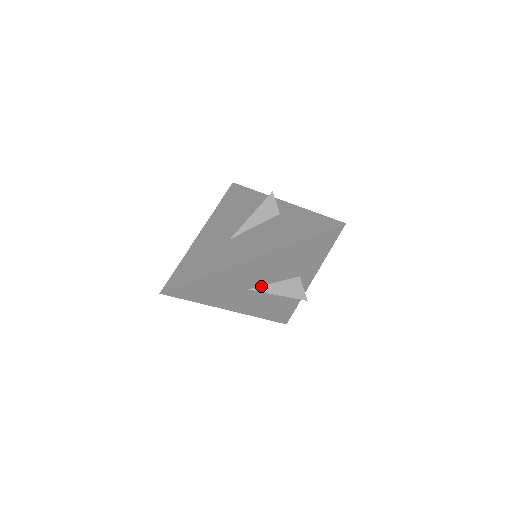
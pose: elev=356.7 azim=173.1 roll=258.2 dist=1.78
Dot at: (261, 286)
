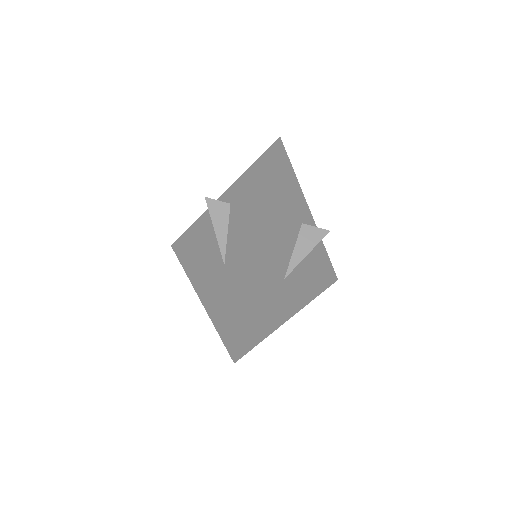
Dot at: (289, 264)
